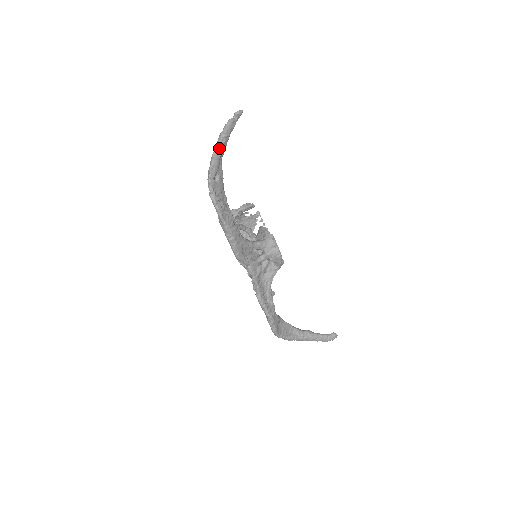
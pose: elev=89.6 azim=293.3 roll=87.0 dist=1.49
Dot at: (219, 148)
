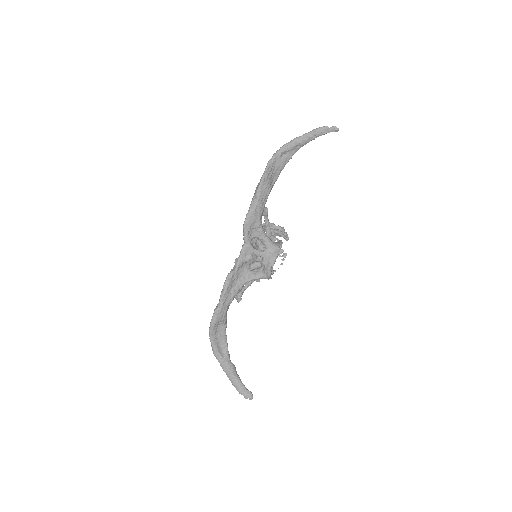
Dot at: (303, 137)
